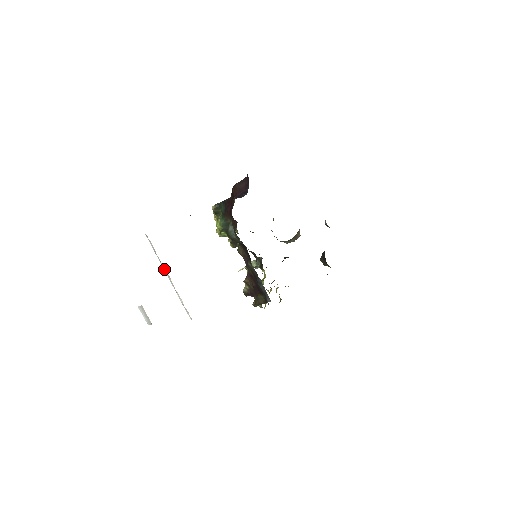
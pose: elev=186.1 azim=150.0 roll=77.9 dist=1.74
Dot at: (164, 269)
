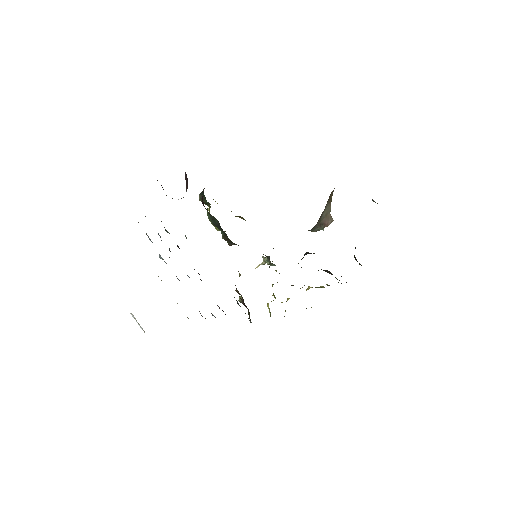
Dot at: occluded
